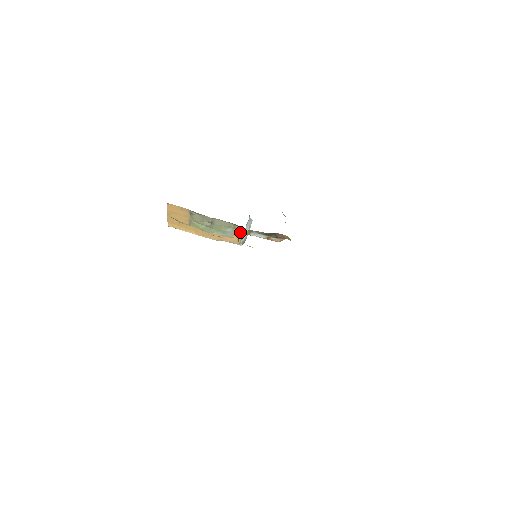
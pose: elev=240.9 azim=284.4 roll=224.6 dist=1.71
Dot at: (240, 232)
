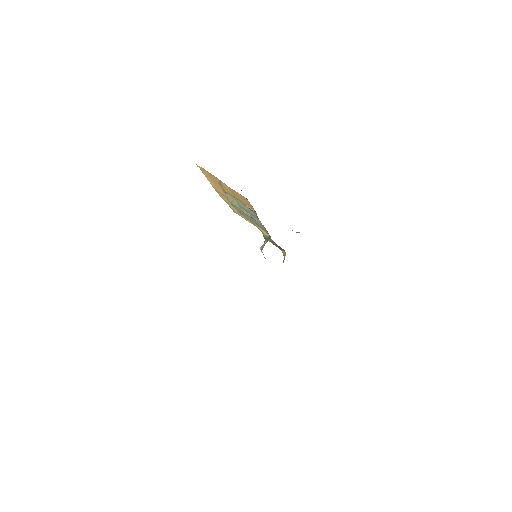
Dot at: (264, 237)
